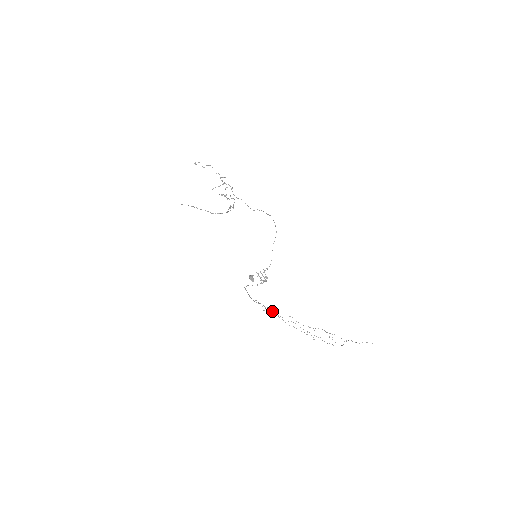
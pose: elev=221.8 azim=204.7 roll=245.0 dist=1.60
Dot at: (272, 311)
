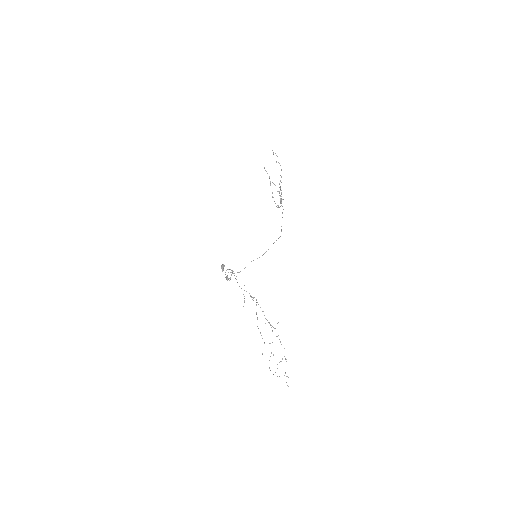
Dot at: (256, 305)
